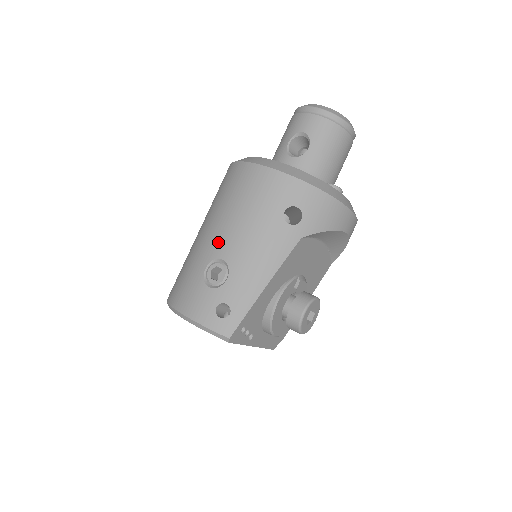
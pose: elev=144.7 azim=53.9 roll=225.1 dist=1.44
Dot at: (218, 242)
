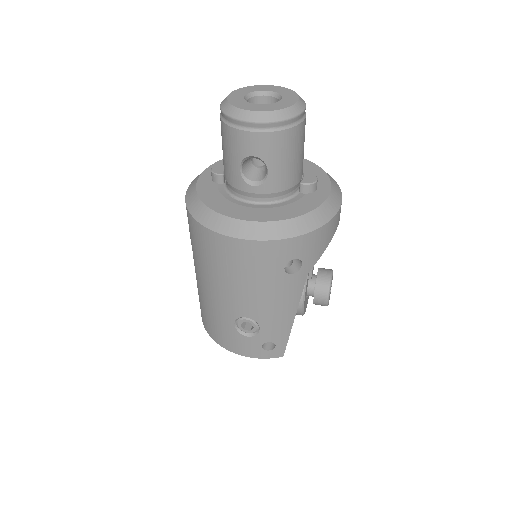
Dot at: (233, 305)
